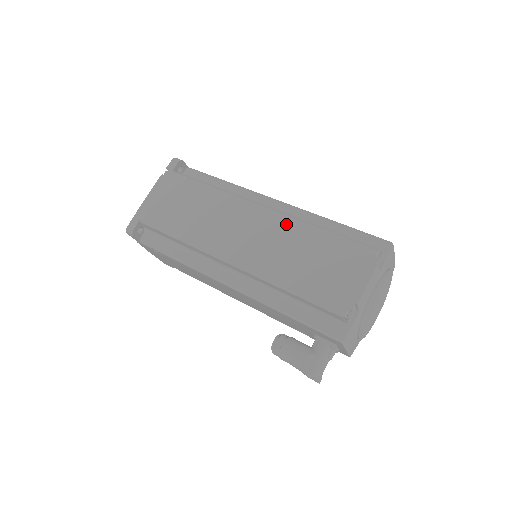
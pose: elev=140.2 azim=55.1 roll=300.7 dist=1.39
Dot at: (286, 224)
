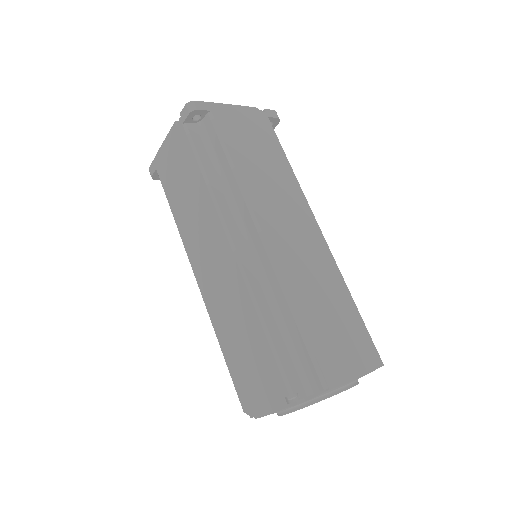
Dot at: (239, 289)
